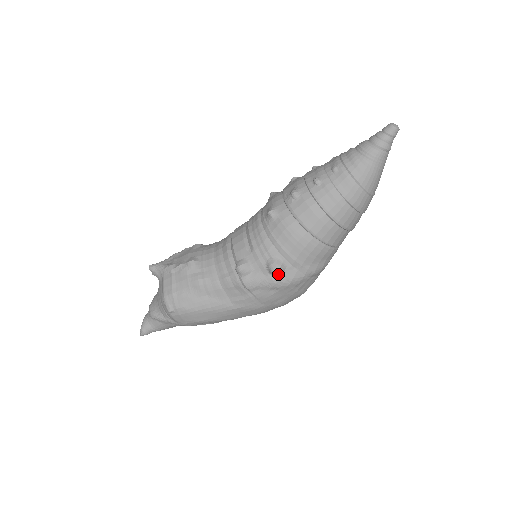
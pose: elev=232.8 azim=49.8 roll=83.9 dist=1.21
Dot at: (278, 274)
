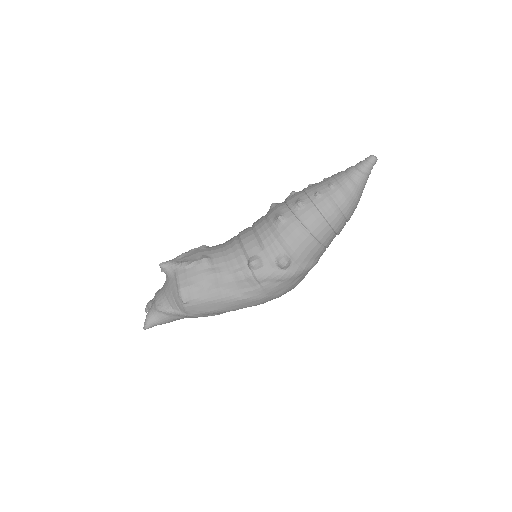
Dot at: (285, 268)
